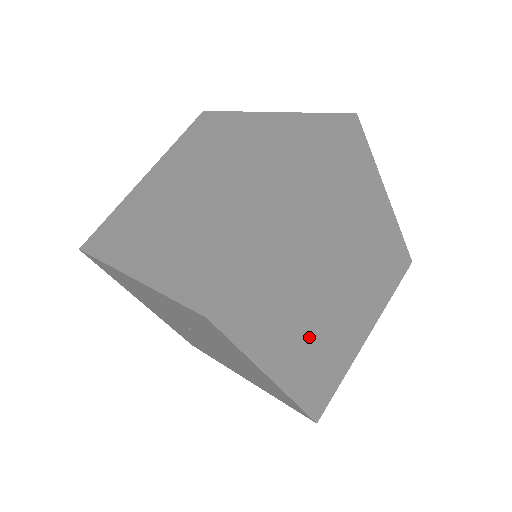
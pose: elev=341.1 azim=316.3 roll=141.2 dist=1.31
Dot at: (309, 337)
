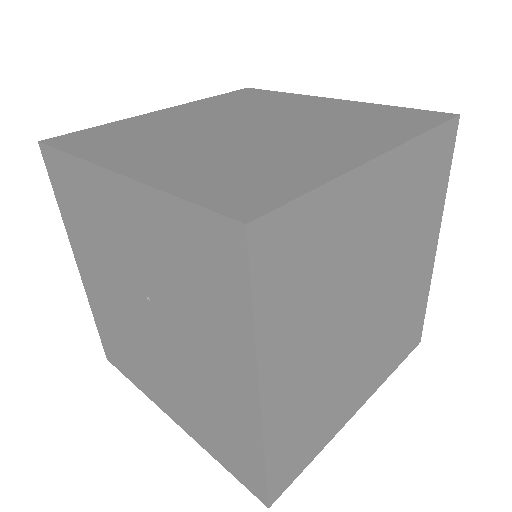
Dot at: (318, 362)
